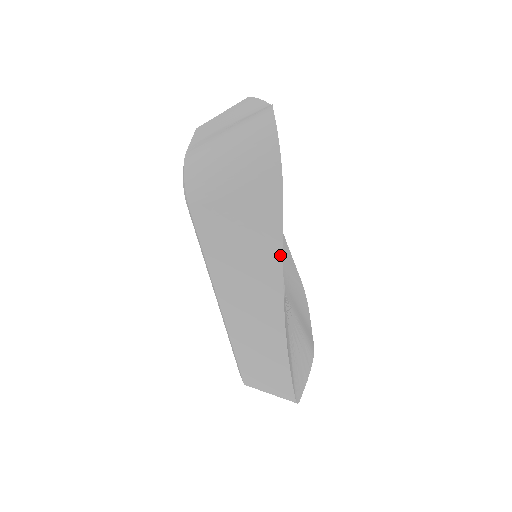
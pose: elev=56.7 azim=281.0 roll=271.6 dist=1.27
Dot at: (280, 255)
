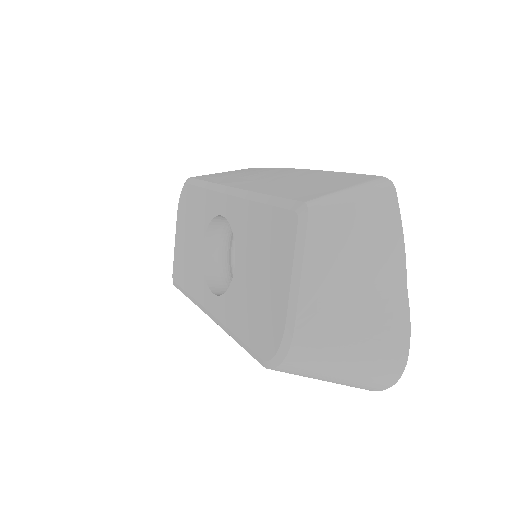
Dot at: occluded
